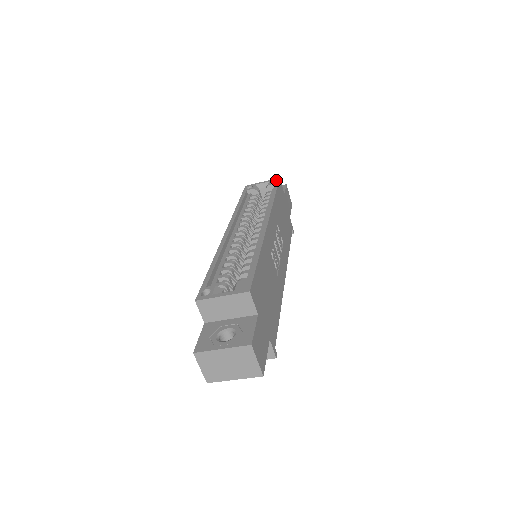
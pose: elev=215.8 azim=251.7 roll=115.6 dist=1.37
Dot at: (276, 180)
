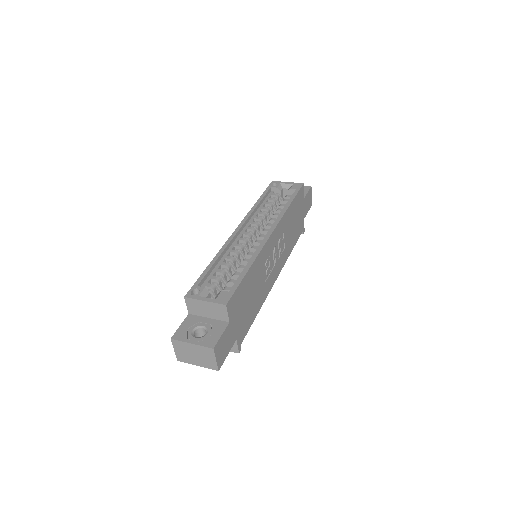
Dot at: (299, 185)
